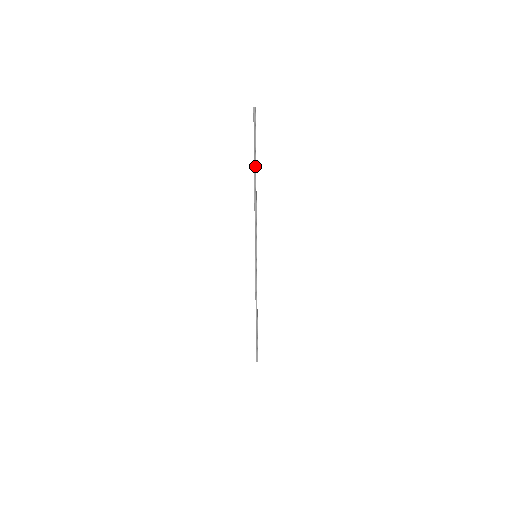
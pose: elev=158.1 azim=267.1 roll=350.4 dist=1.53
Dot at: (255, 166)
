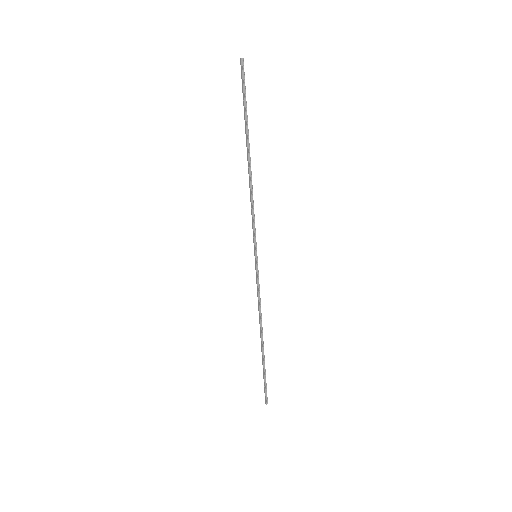
Dot at: (247, 135)
